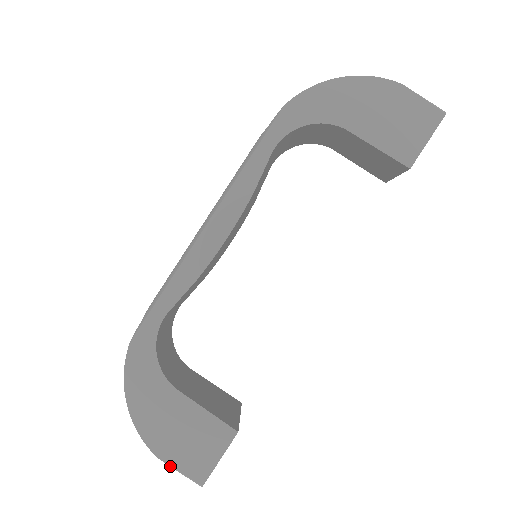
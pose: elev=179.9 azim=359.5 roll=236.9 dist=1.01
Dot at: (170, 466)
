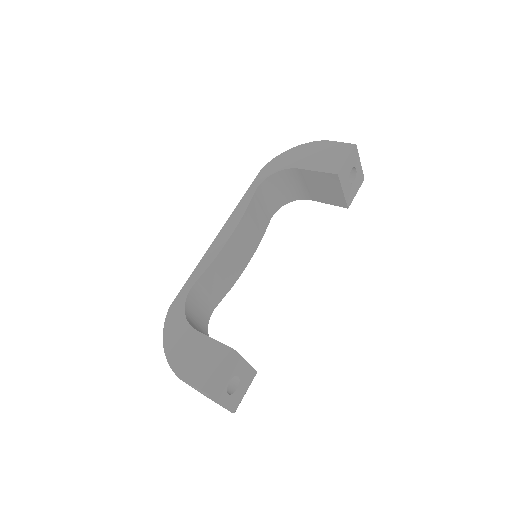
Dot at: (187, 383)
